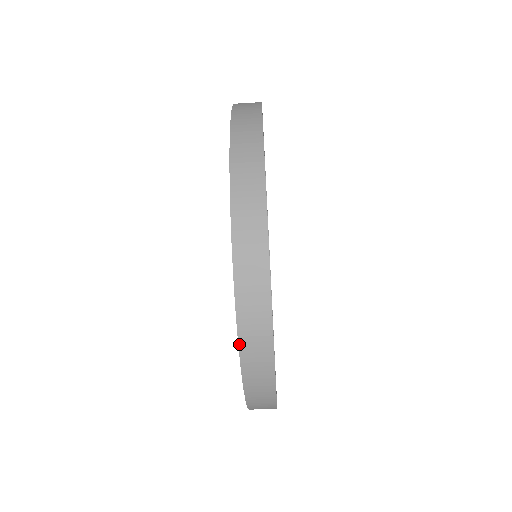
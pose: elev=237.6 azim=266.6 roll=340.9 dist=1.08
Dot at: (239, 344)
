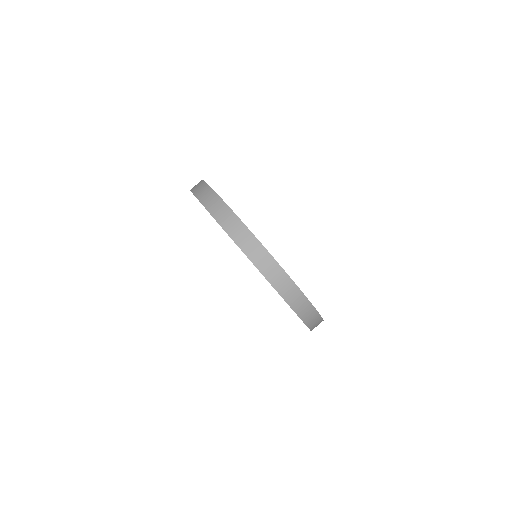
Dot at: (200, 202)
